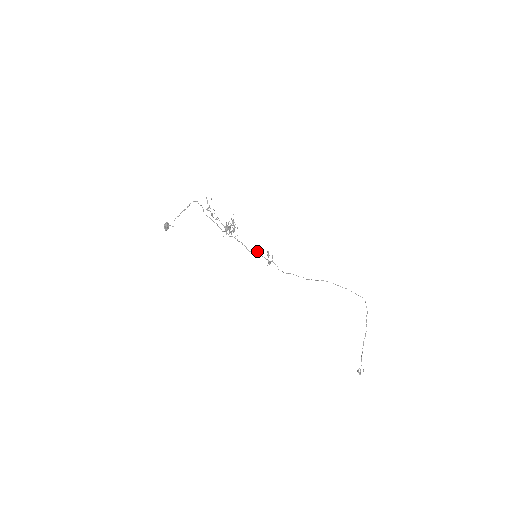
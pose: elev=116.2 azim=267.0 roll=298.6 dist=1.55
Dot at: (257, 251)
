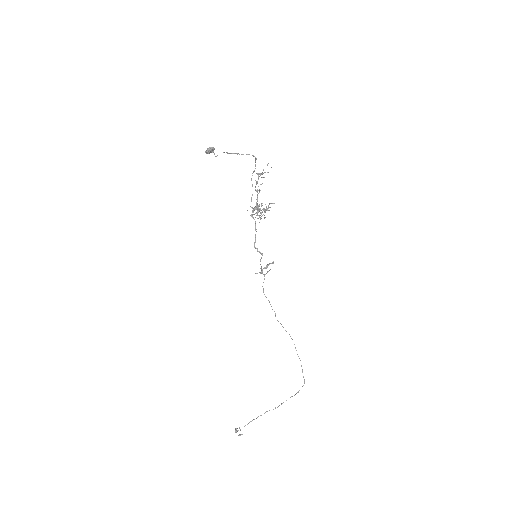
Dot at: (261, 253)
